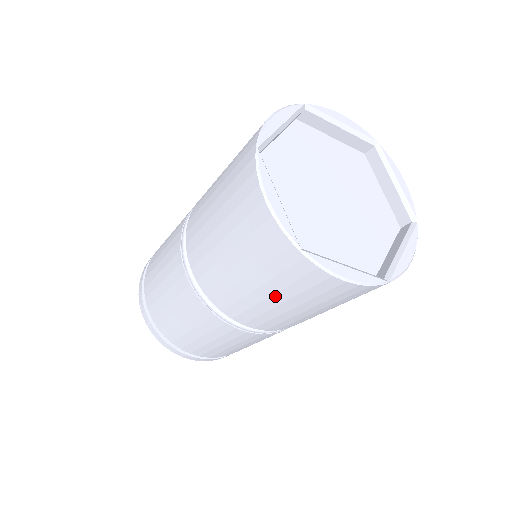
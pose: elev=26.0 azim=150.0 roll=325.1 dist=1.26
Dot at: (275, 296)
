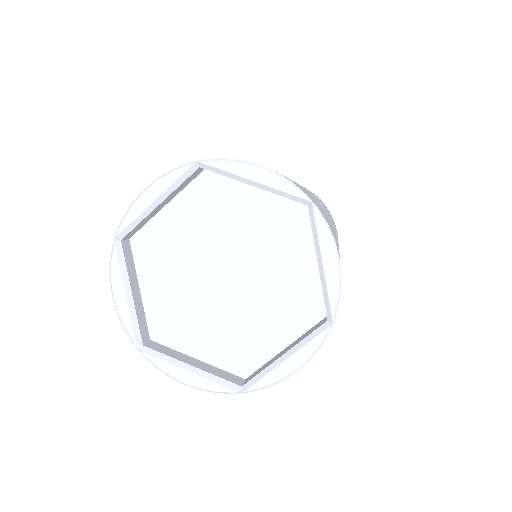
Dot at: occluded
